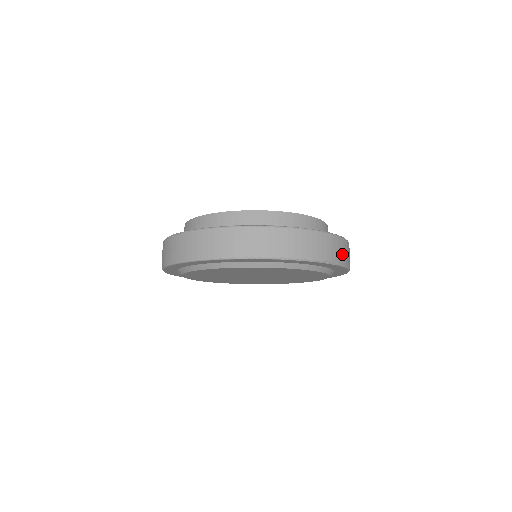
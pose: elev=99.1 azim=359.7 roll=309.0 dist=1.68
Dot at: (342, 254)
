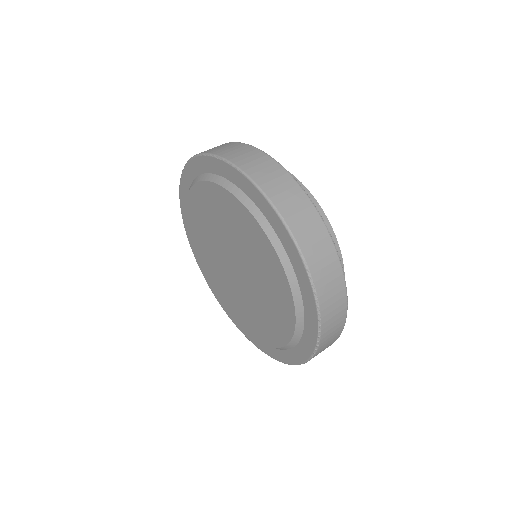
Dot at: occluded
